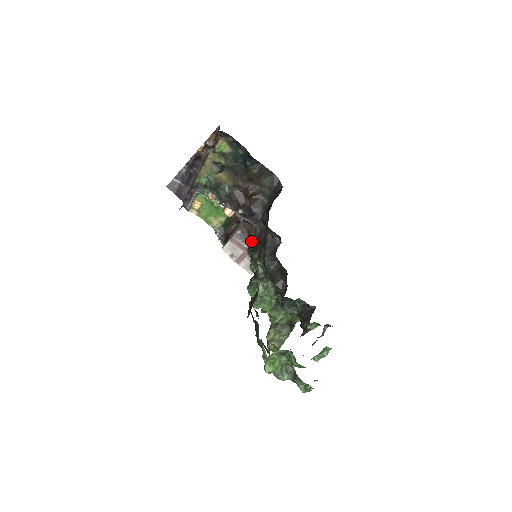
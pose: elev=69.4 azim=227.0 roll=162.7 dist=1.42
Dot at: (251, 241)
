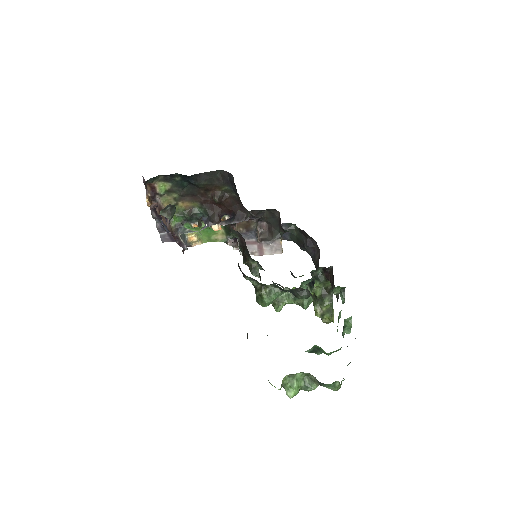
Dot at: (241, 249)
